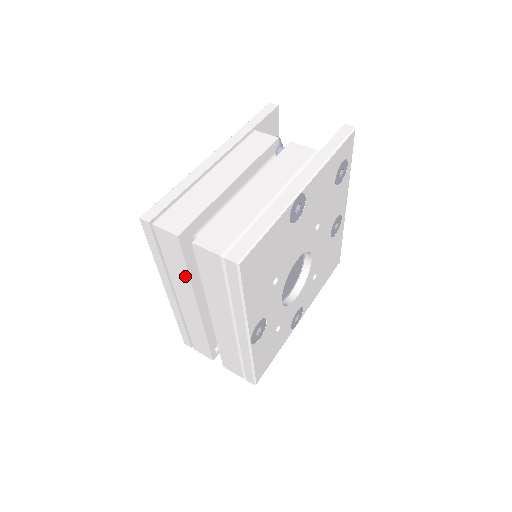
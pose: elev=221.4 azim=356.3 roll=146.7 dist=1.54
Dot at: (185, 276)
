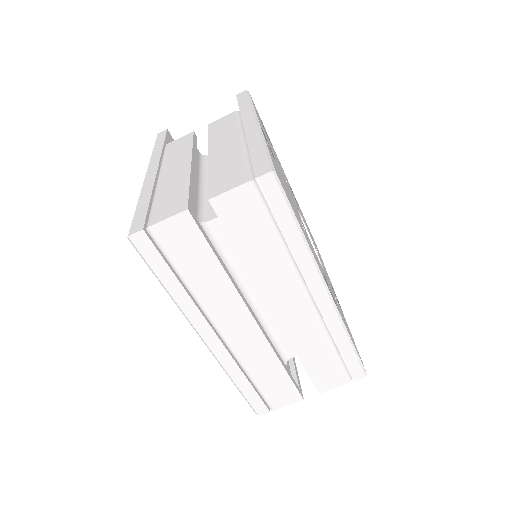
Dot at: (219, 276)
